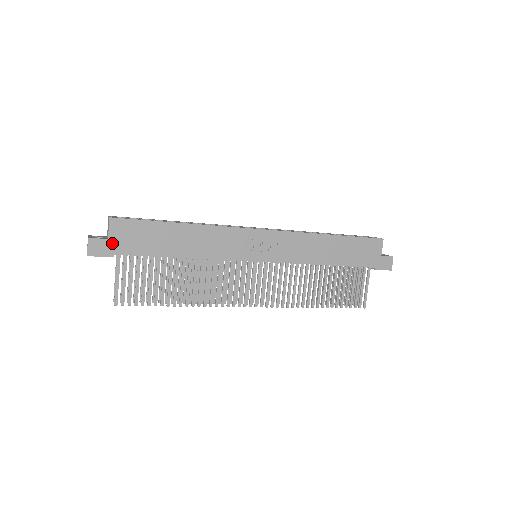
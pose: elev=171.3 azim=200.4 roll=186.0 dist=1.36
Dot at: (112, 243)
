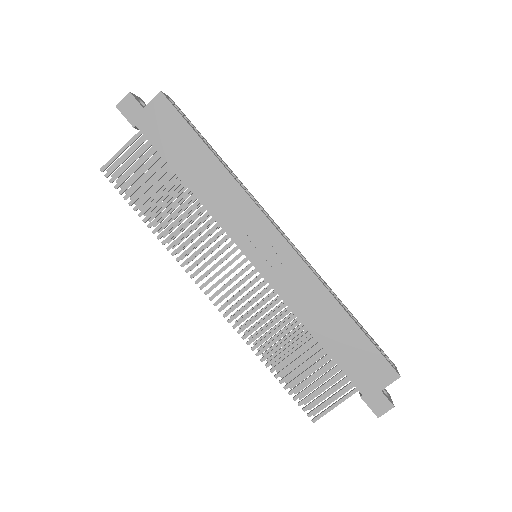
Dot at: (143, 115)
